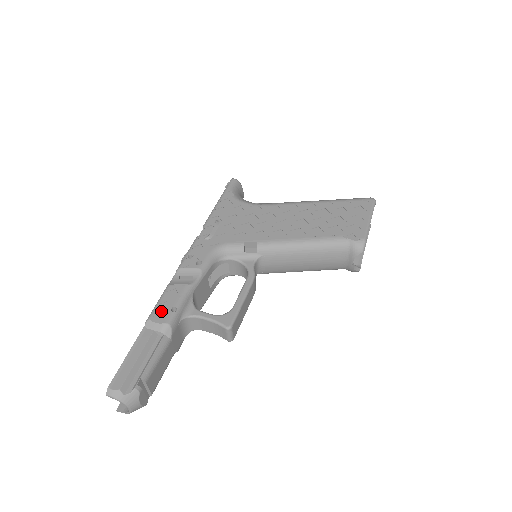
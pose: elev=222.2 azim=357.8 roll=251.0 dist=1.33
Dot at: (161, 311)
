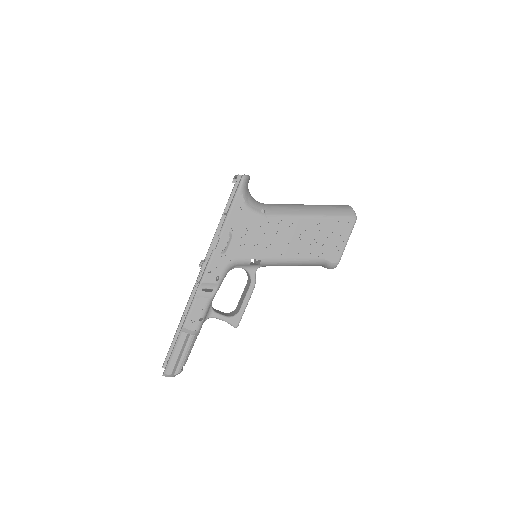
Dot at: (192, 321)
